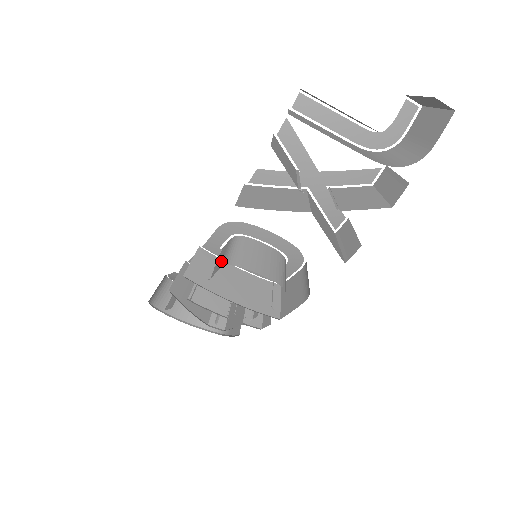
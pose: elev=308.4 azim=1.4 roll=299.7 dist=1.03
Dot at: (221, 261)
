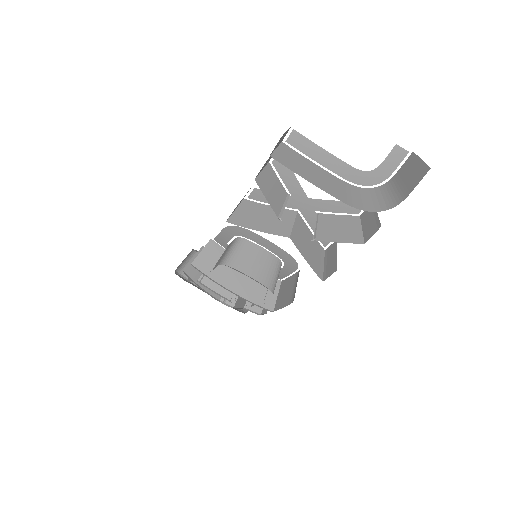
Dot at: (221, 258)
